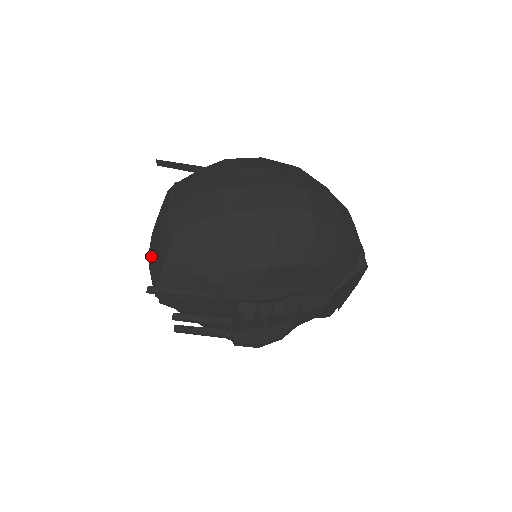
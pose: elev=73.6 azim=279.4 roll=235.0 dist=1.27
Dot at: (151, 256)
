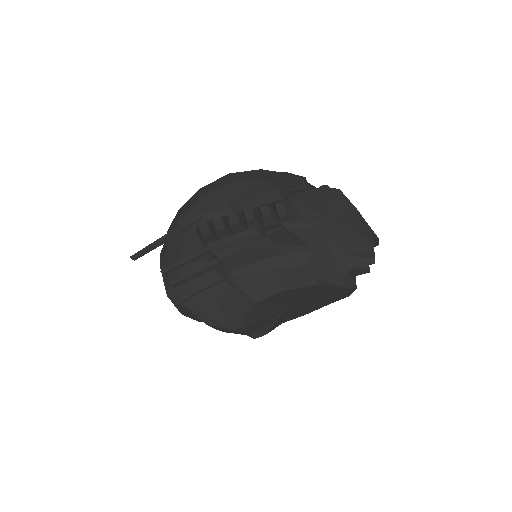
Dot at: occluded
